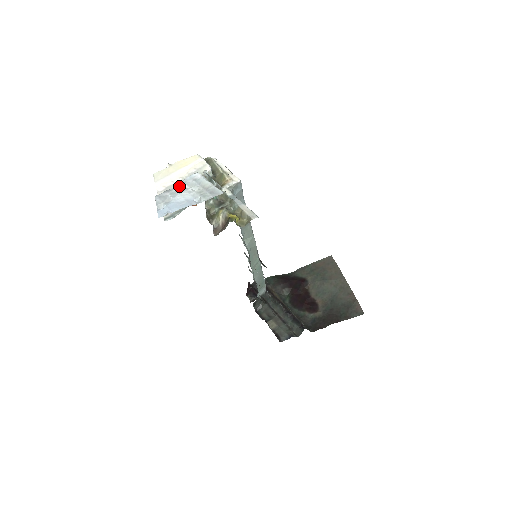
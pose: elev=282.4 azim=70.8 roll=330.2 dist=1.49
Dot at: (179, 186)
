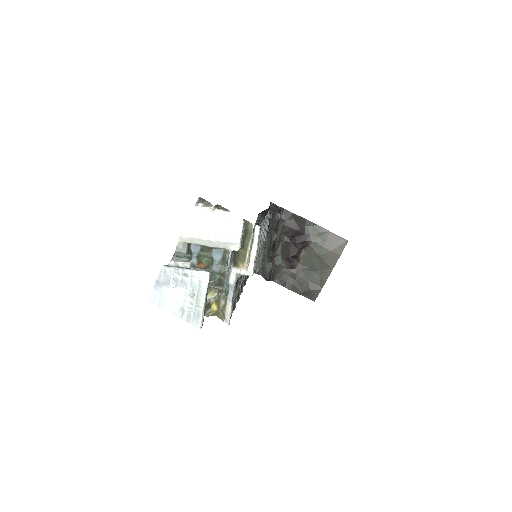
Dot at: (185, 276)
